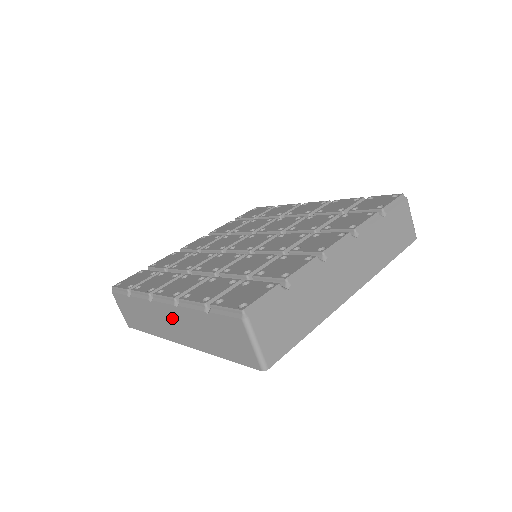
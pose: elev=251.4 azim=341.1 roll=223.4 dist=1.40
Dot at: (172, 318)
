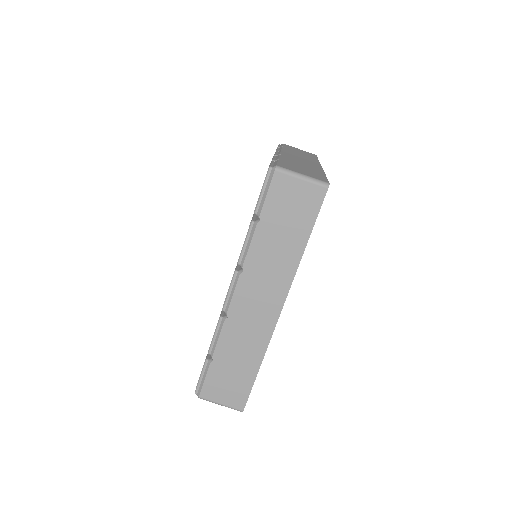
Dot at: (252, 294)
